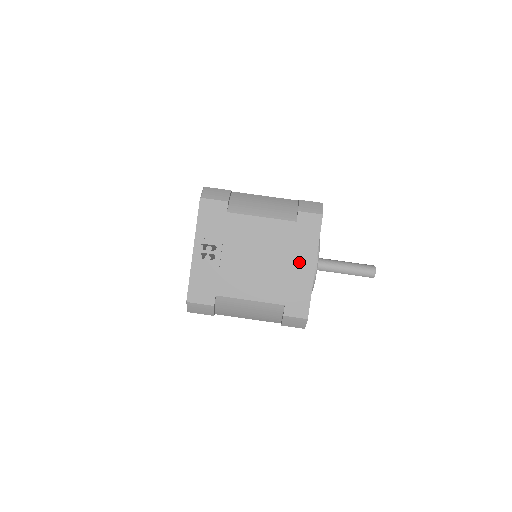
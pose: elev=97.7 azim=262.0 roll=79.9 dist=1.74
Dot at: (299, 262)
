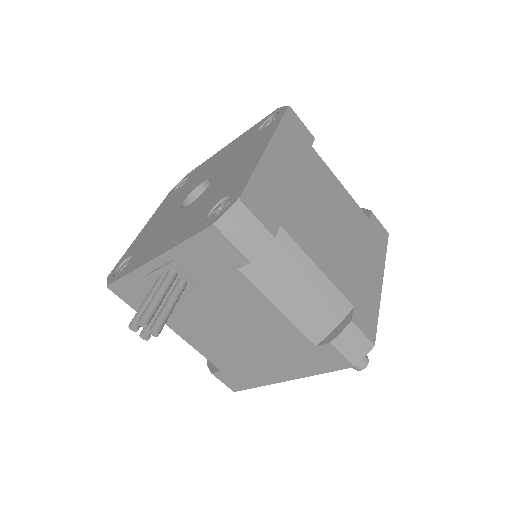
Dot at: (275, 366)
